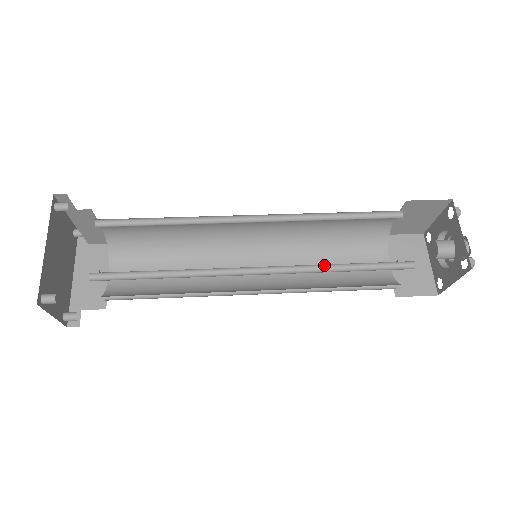
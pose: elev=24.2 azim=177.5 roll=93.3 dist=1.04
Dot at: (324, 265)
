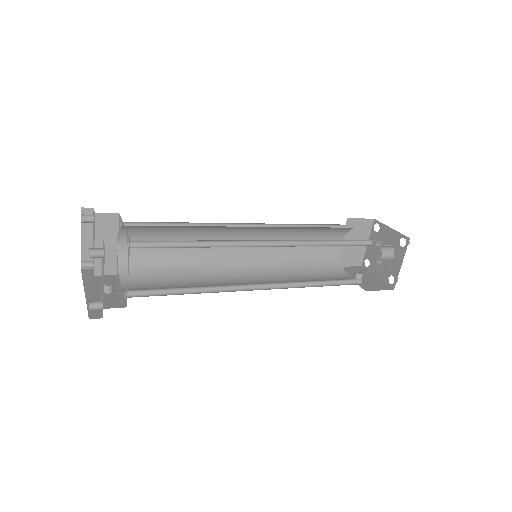
Dot at: (314, 243)
